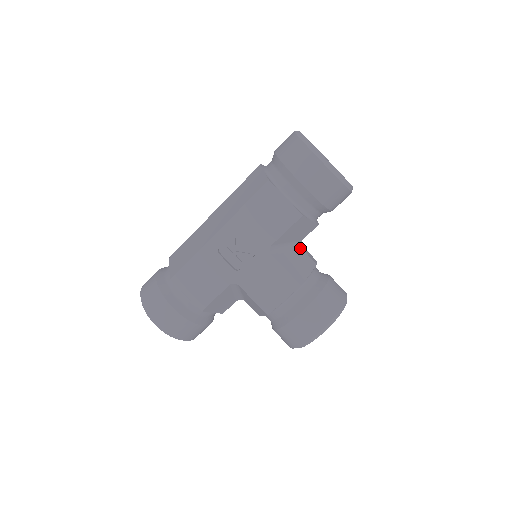
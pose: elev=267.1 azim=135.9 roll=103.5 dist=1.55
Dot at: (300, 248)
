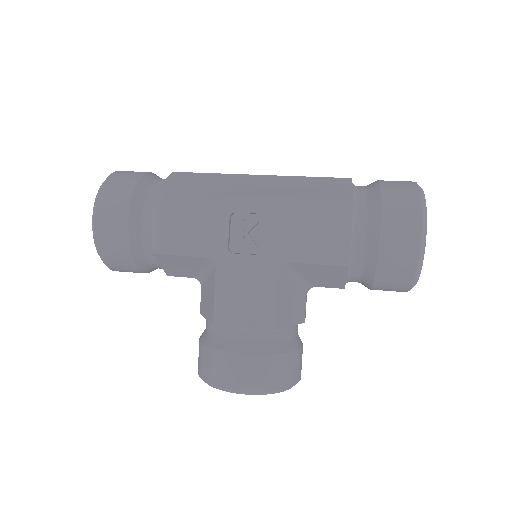
Dot at: (306, 292)
